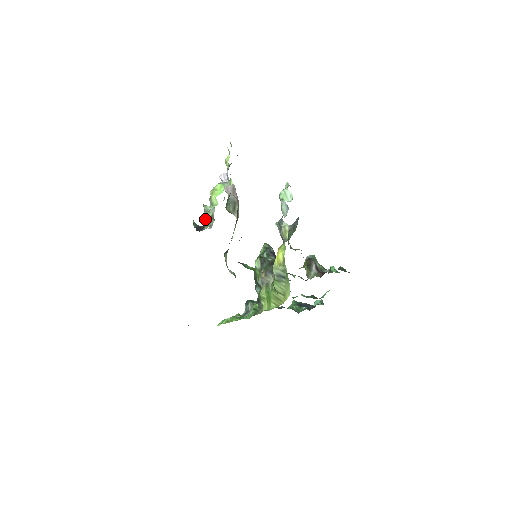
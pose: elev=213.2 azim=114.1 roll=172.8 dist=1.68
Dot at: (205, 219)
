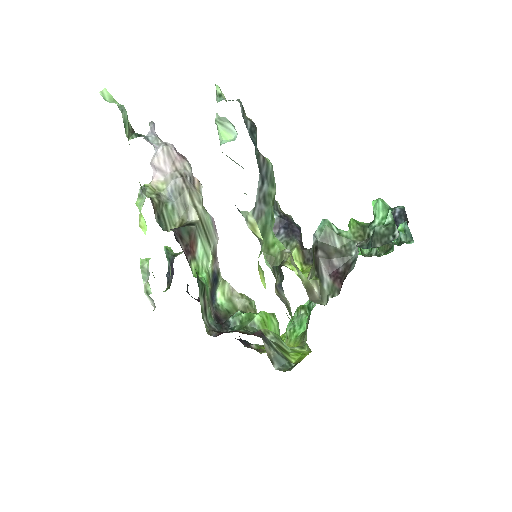
Dot at: (150, 300)
